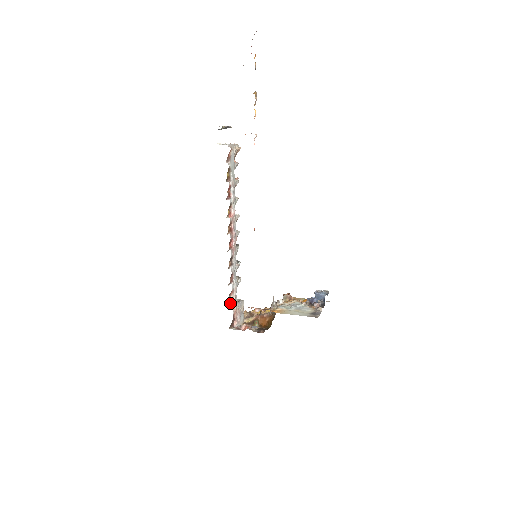
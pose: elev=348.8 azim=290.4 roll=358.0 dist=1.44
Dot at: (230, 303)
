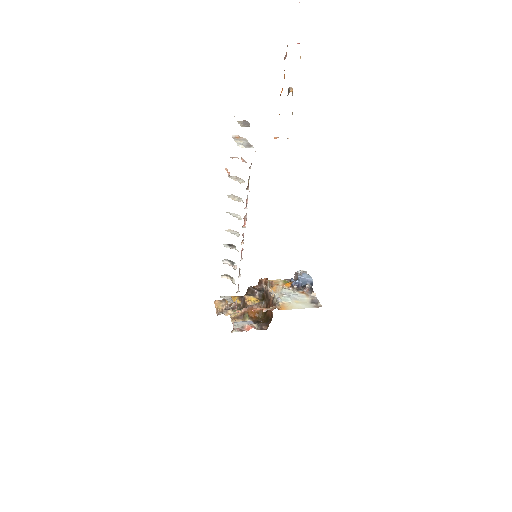
Dot at: (235, 309)
